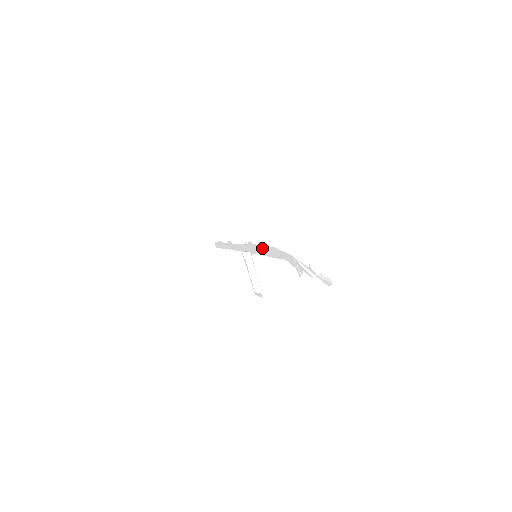
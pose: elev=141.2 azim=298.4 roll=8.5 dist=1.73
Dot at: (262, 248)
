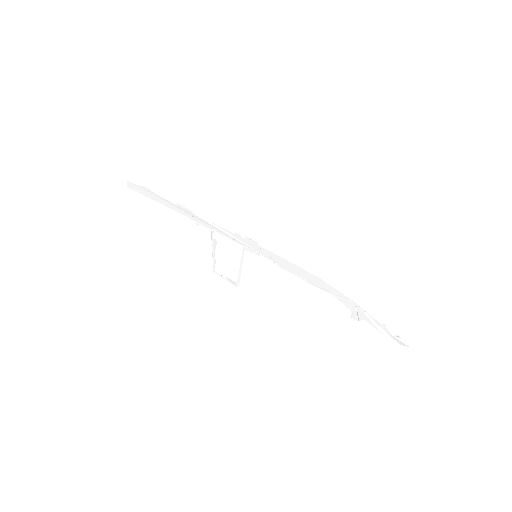
Dot at: (283, 261)
